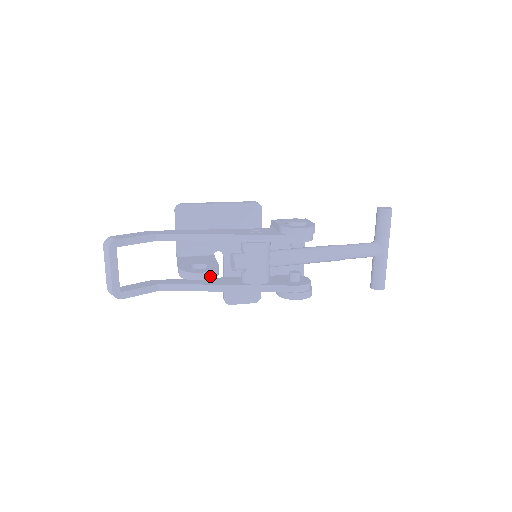
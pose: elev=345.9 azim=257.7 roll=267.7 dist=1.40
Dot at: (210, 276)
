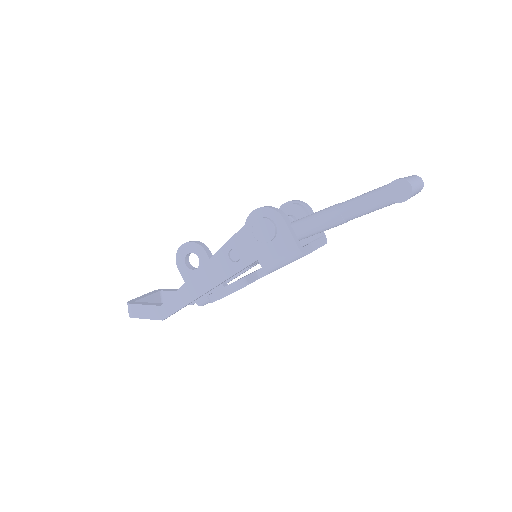
Dot at: (192, 242)
